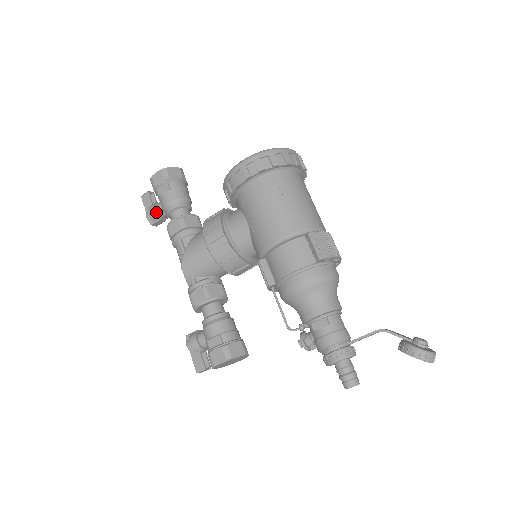
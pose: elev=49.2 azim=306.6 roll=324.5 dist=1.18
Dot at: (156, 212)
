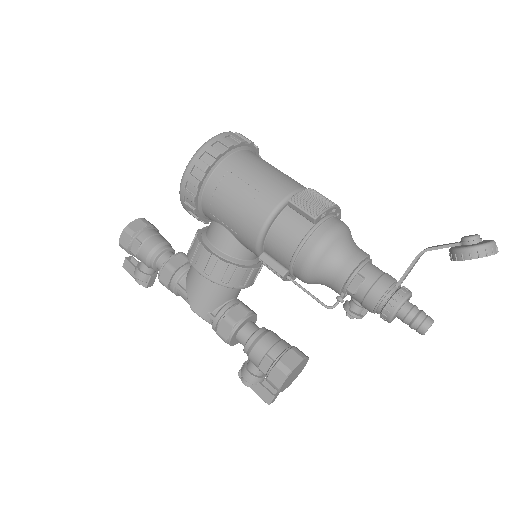
Dot at: (142, 273)
